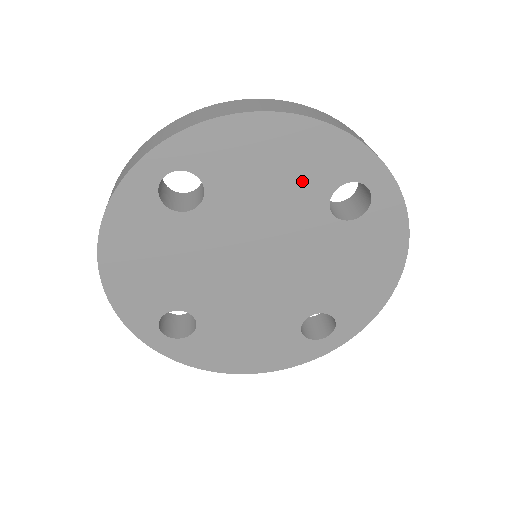
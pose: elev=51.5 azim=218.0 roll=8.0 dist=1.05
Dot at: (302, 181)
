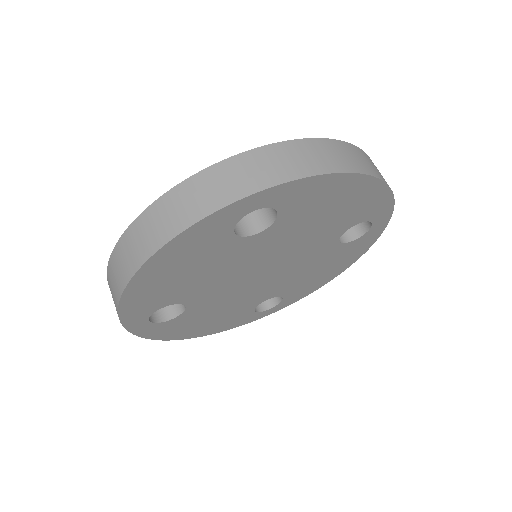
Dot at: (341, 219)
